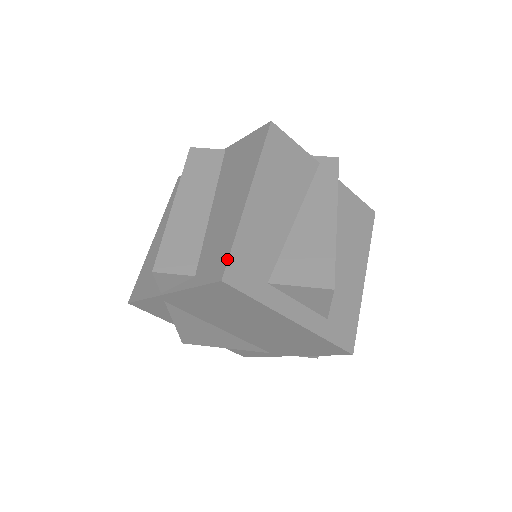
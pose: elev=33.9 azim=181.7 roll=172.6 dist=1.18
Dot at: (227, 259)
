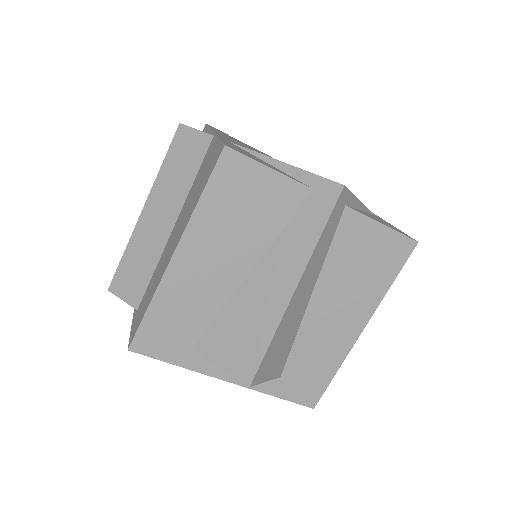
Dot at: (137, 328)
